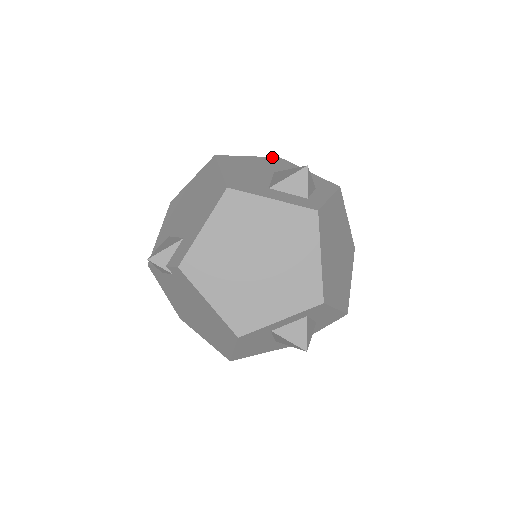
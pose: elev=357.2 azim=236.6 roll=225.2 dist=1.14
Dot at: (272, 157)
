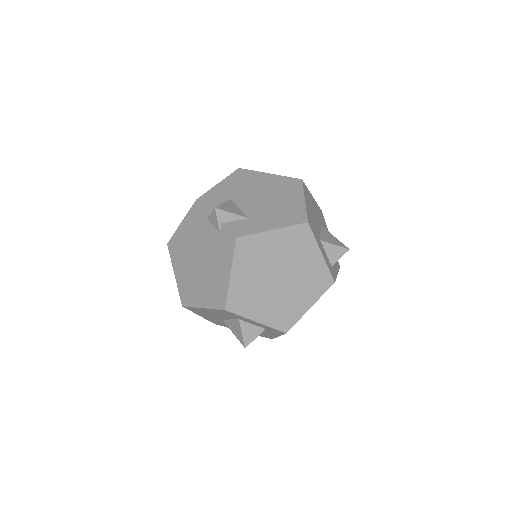
Dot at: occluded
